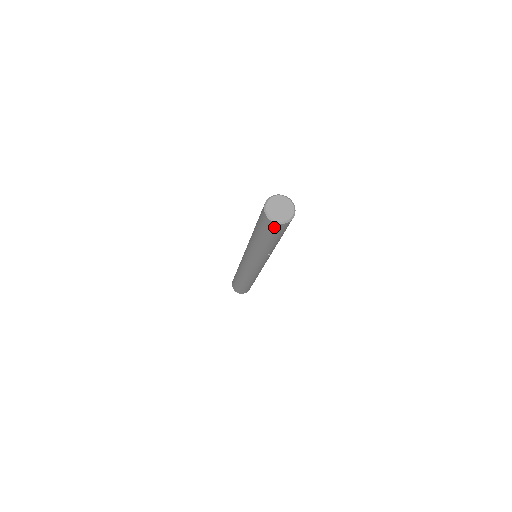
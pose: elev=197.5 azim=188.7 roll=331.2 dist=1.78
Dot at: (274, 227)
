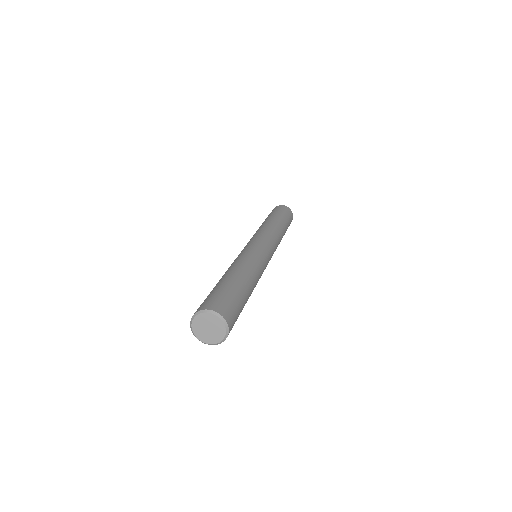
Dot at: occluded
